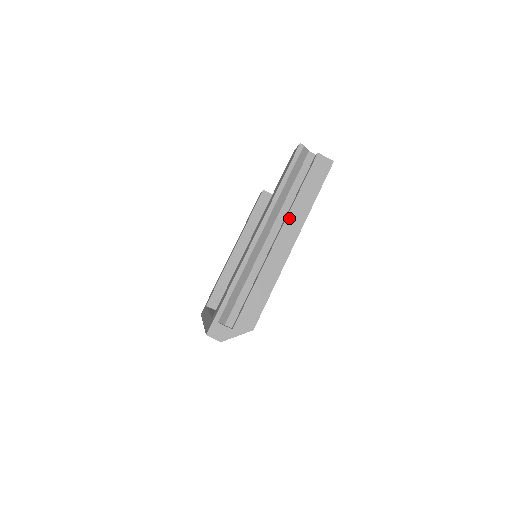
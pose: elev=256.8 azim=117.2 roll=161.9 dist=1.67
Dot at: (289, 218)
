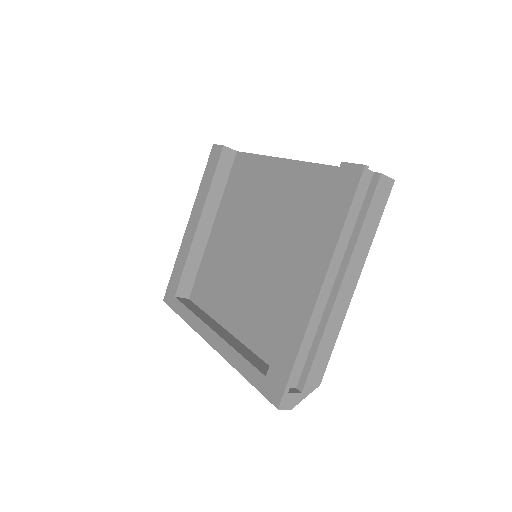
Dot at: (352, 259)
